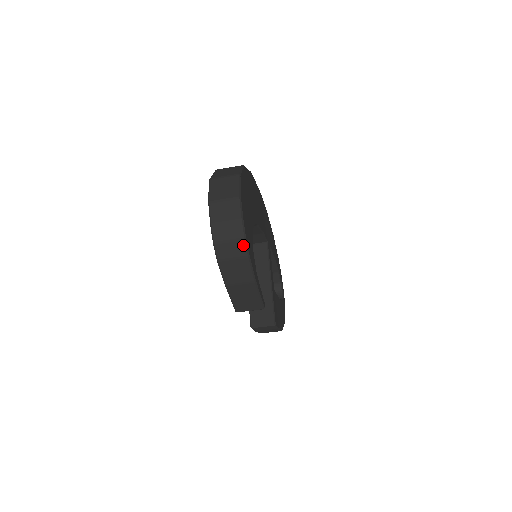
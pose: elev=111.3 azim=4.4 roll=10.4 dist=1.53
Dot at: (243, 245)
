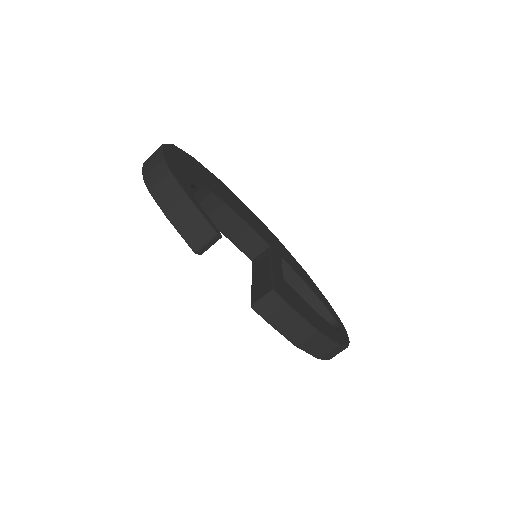
Dot at: (163, 165)
